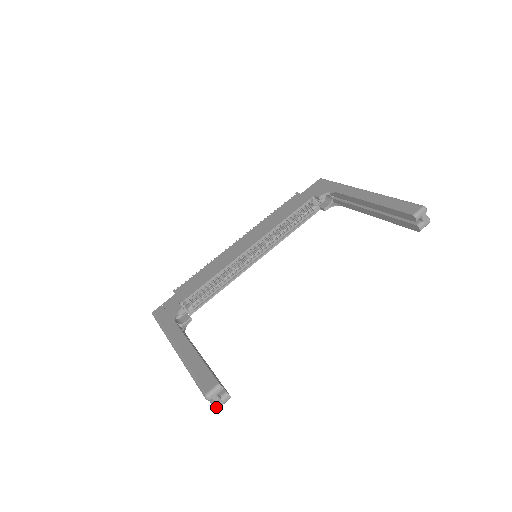
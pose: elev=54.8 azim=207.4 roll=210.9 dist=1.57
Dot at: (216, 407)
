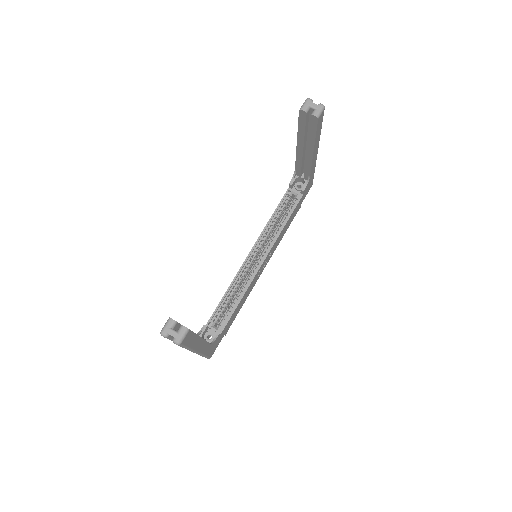
Dot at: (175, 342)
